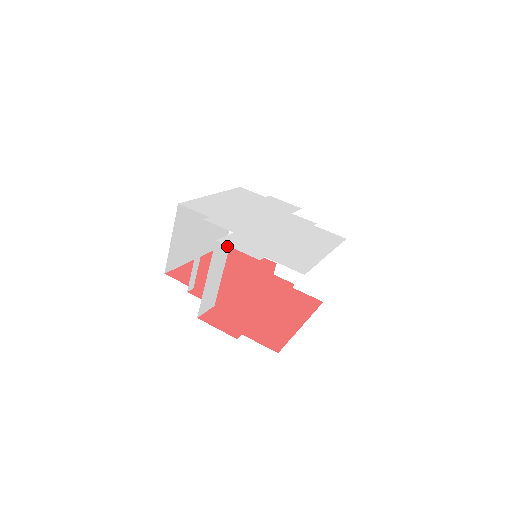
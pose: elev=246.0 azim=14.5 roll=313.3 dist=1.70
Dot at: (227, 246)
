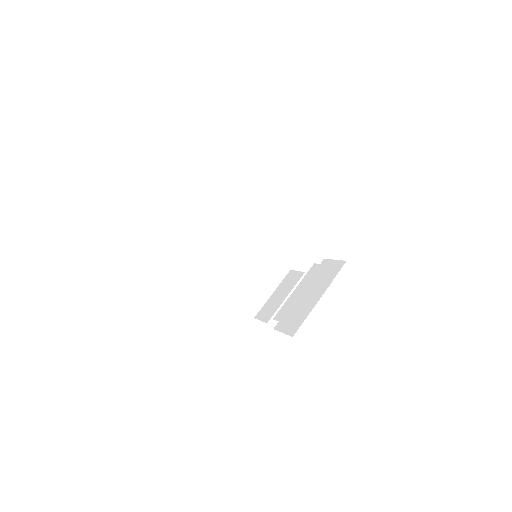
Dot at: (227, 195)
